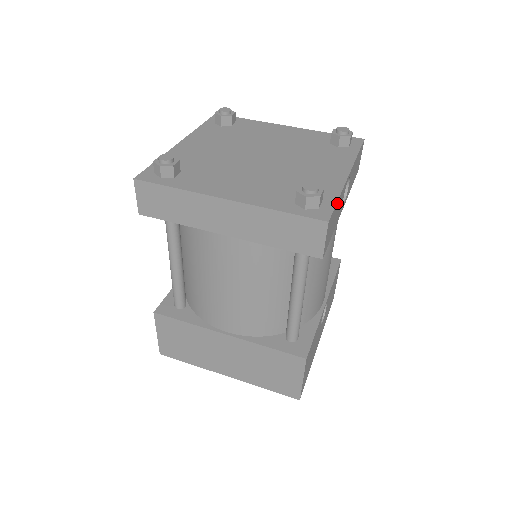
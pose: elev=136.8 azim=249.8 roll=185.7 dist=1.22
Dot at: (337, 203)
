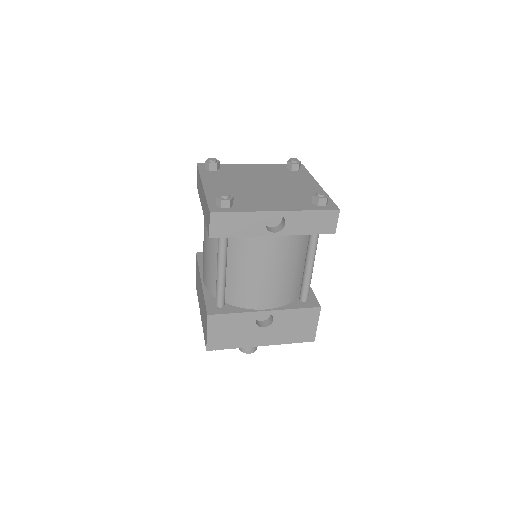
Dot at: (238, 214)
